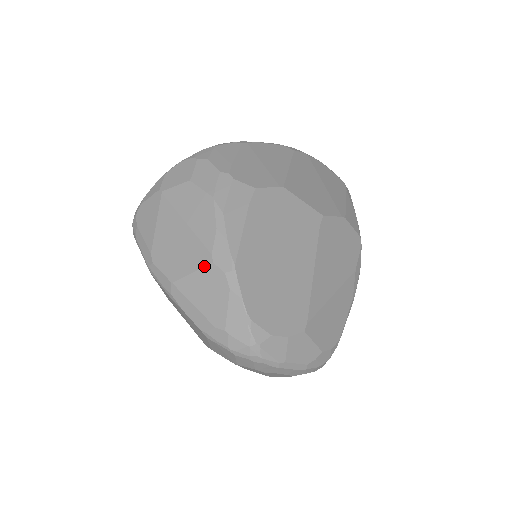
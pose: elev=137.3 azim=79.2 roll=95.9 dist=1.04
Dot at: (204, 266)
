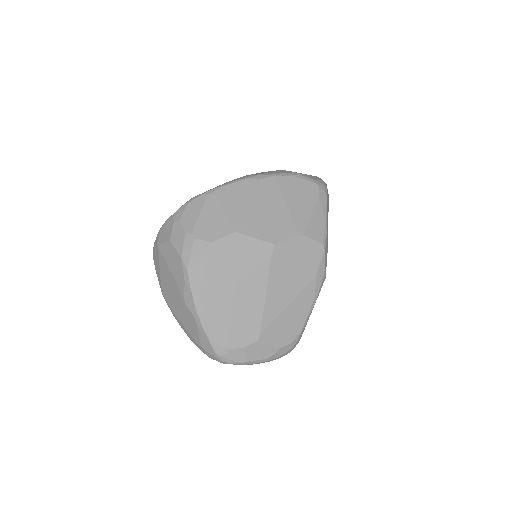
Dot at: (182, 306)
